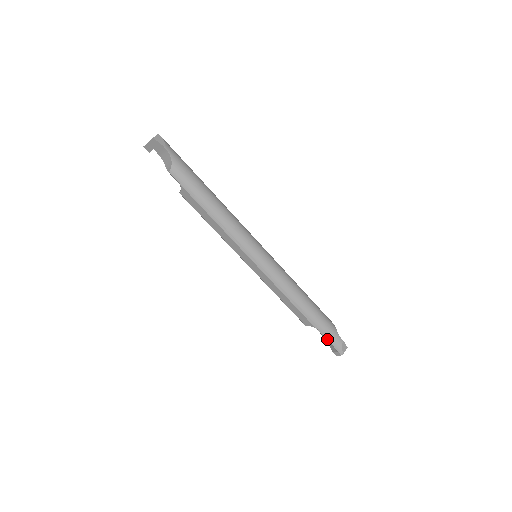
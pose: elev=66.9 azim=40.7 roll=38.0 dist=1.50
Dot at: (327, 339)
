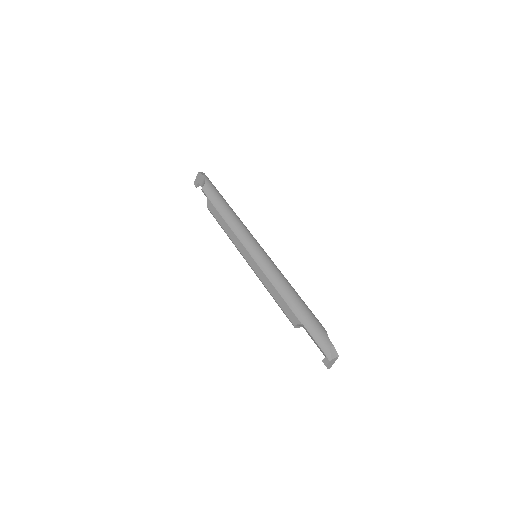
Dot at: (314, 338)
